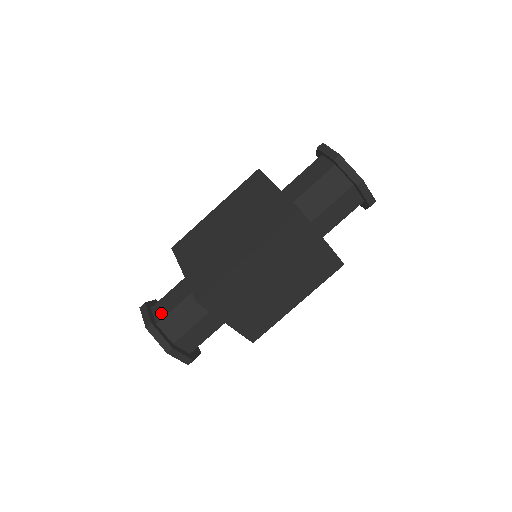
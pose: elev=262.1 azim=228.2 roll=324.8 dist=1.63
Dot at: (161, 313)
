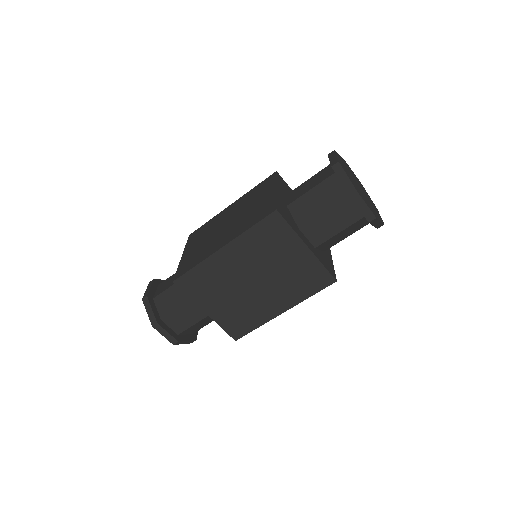
Dot at: (160, 290)
